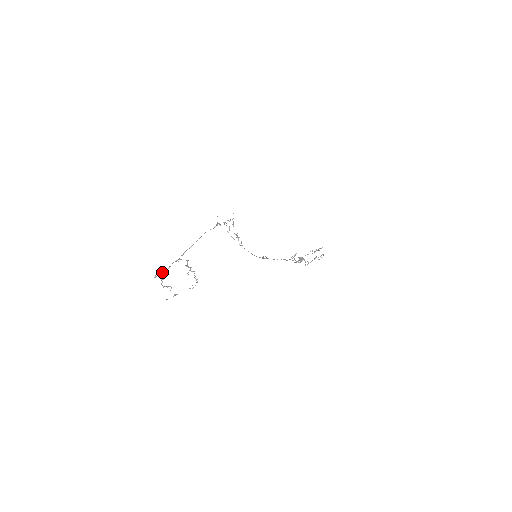
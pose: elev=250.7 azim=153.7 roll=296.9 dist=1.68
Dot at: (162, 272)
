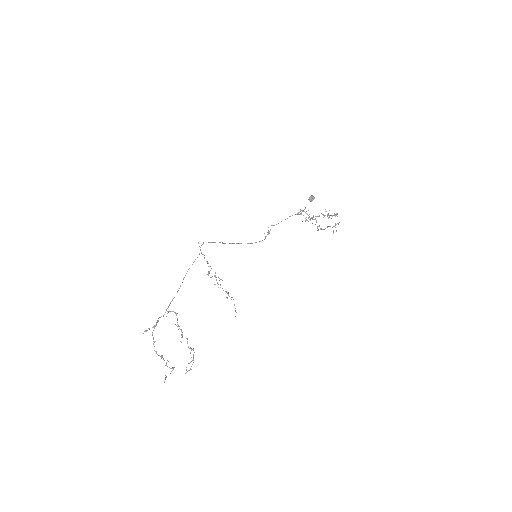
Dot at: occluded
